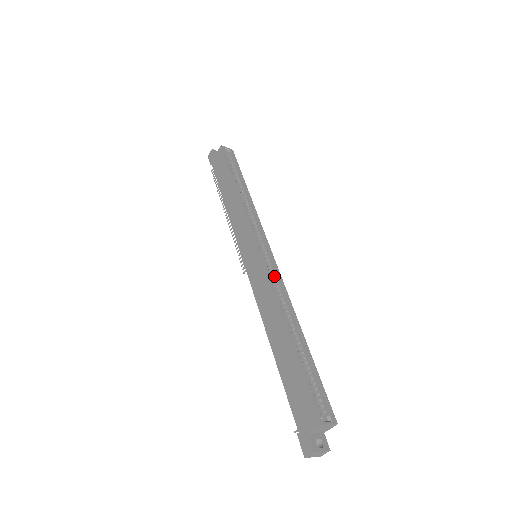
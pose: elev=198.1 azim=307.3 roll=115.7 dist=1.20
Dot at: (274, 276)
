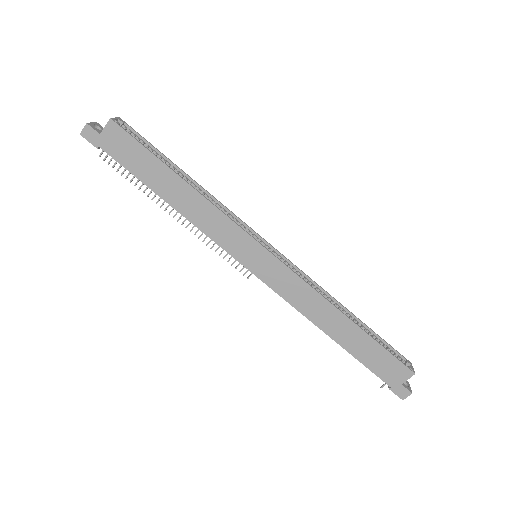
Dot at: (293, 270)
